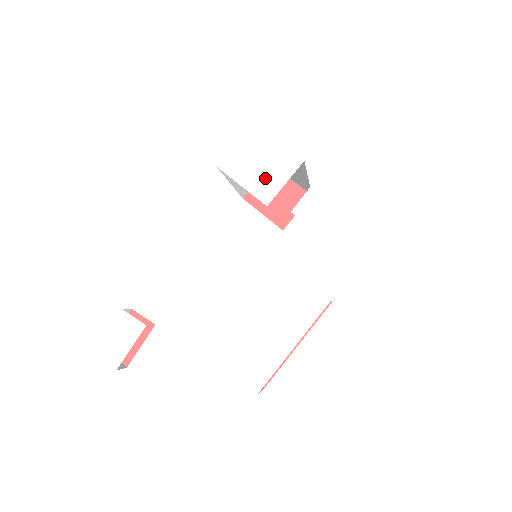
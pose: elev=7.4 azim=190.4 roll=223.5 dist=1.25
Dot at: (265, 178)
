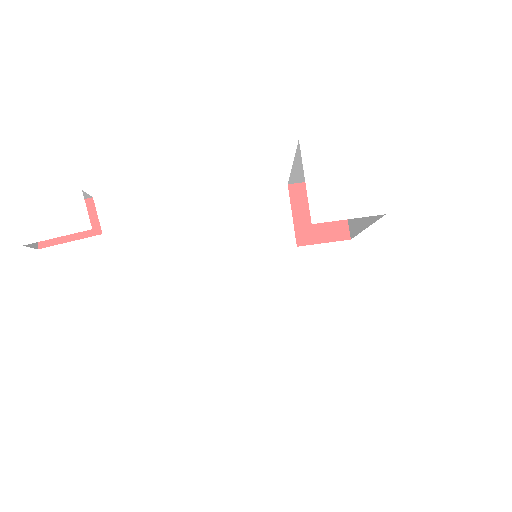
Dot at: (335, 195)
